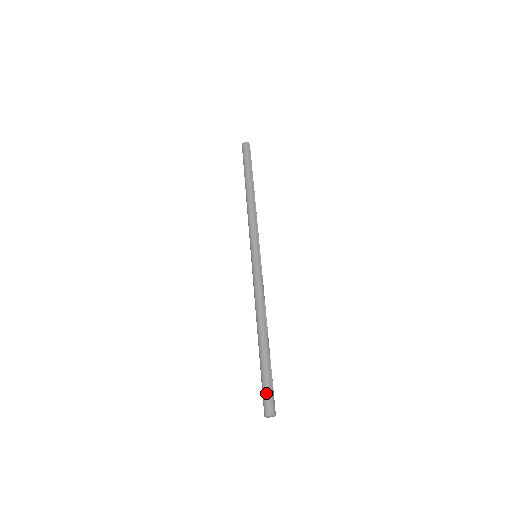
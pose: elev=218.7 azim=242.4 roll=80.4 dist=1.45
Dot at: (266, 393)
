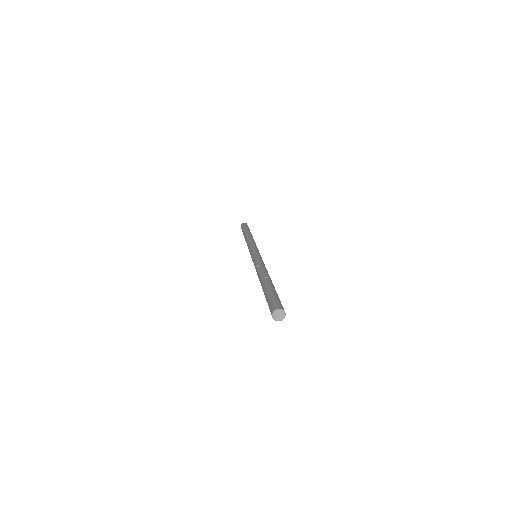
Dot at: (277, 299)
